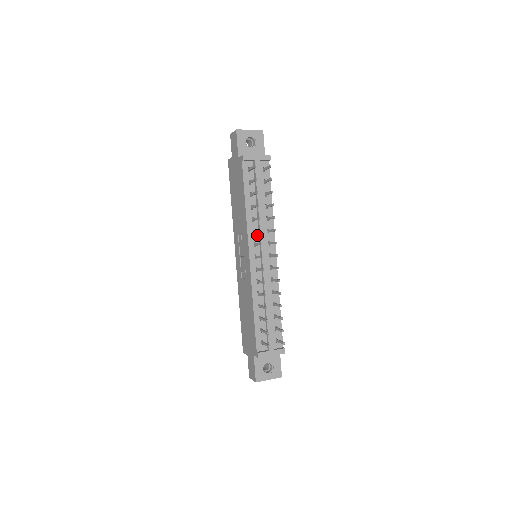
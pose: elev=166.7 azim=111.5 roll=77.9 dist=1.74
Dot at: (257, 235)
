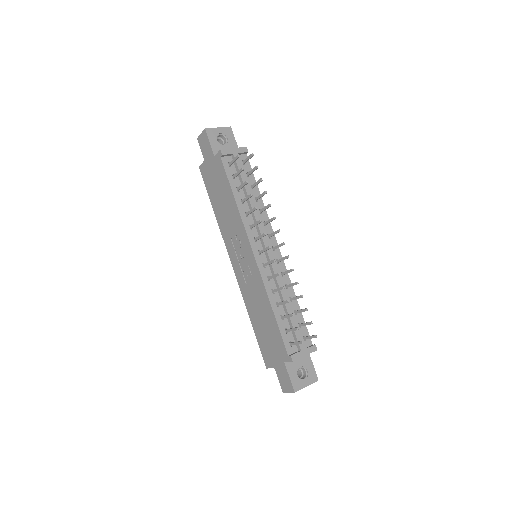
Dot at: (255, 230)
